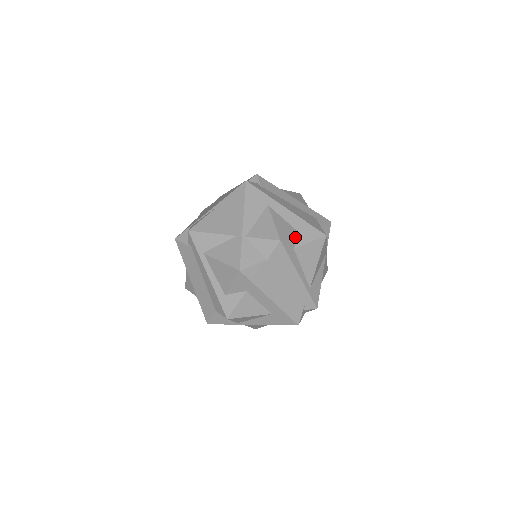
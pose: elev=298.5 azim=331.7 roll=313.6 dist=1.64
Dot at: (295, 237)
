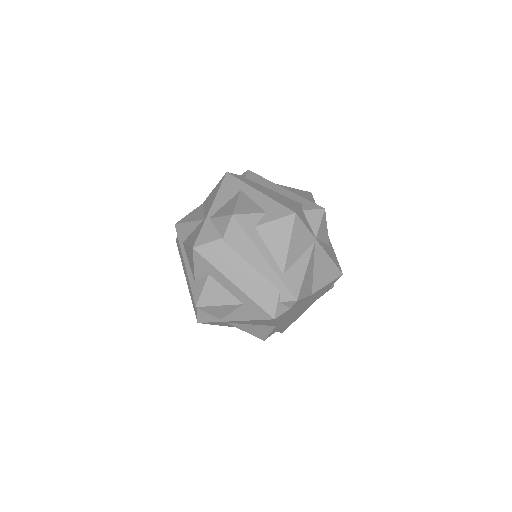
Dot at: (258, 215)
